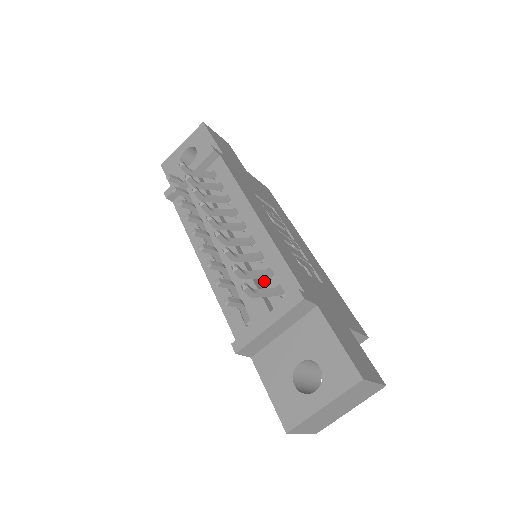
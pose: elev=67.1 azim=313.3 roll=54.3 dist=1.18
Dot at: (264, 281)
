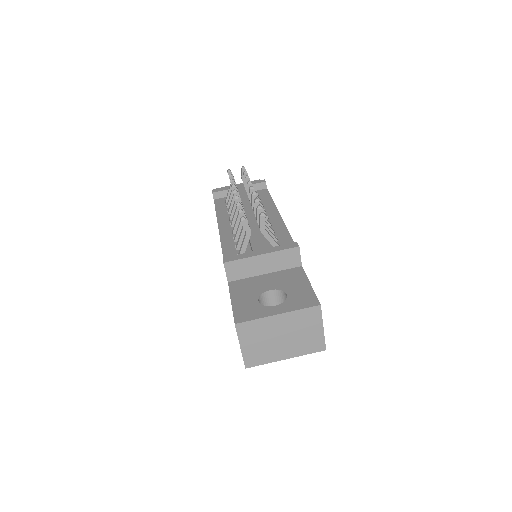
Dot at: (268, 241)
